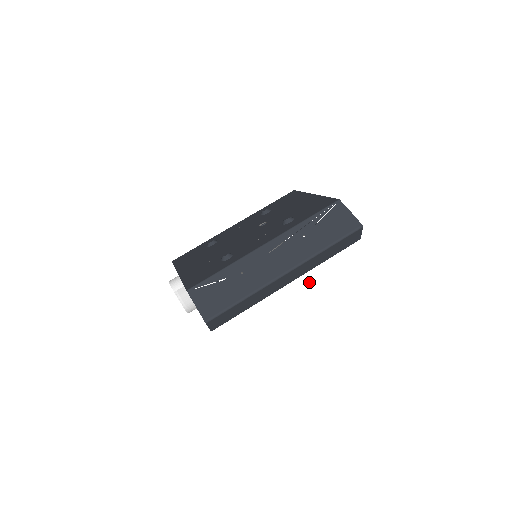
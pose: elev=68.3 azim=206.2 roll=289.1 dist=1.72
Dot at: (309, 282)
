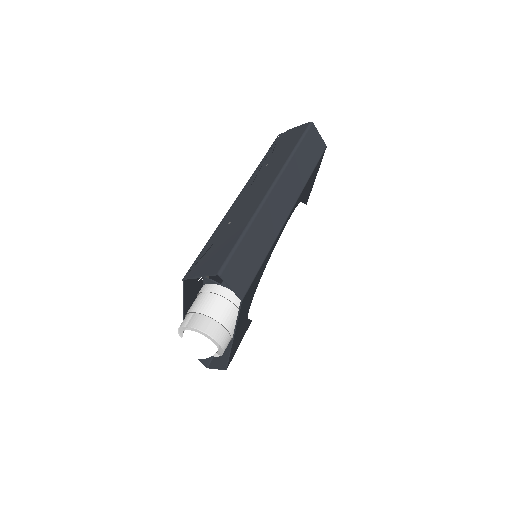
Dot at: (319, 219)
